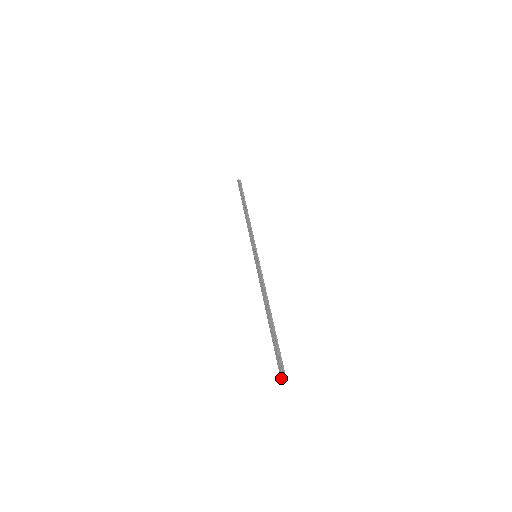
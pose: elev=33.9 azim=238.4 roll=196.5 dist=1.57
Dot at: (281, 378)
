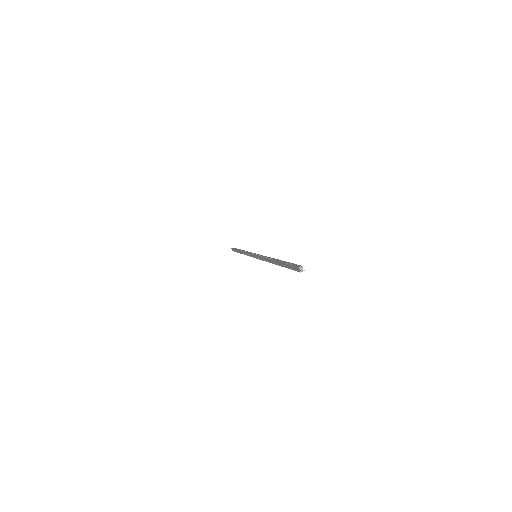
Dot at: (299, 268)
